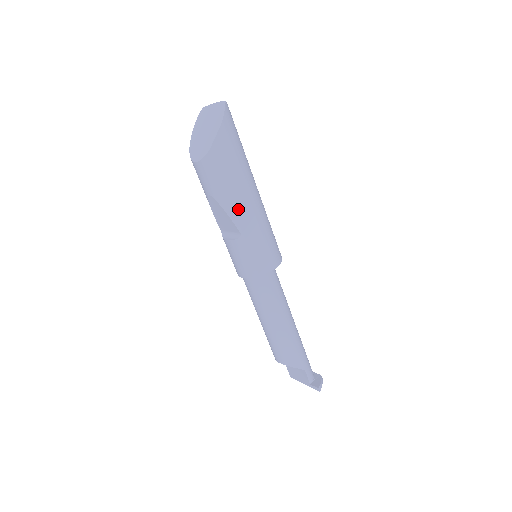
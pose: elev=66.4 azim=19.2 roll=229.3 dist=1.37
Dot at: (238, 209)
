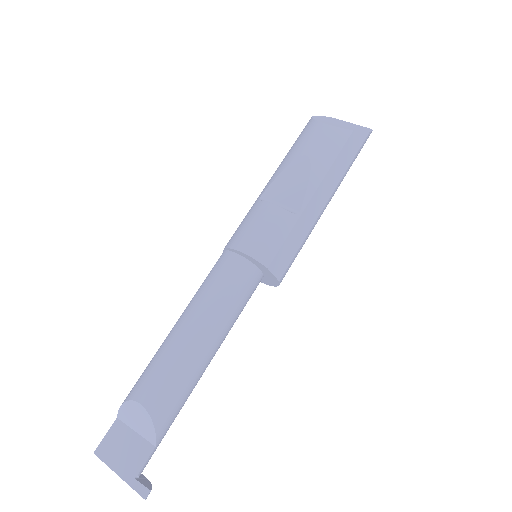
Dot at: (319, 193)
